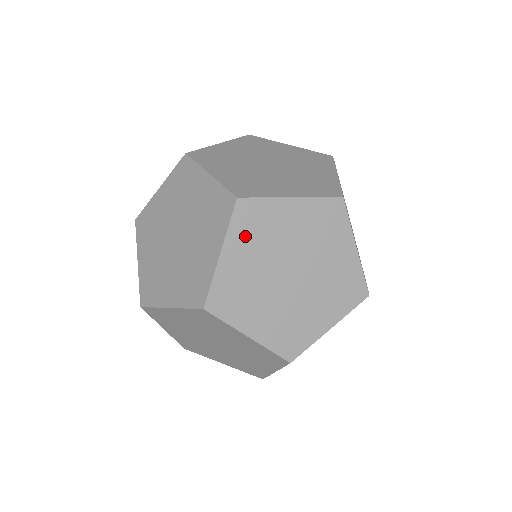
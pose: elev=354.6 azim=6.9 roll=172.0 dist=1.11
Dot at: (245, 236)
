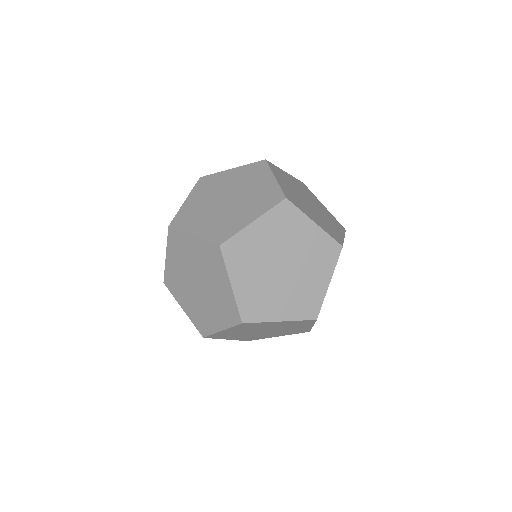
Dot at: occluded
